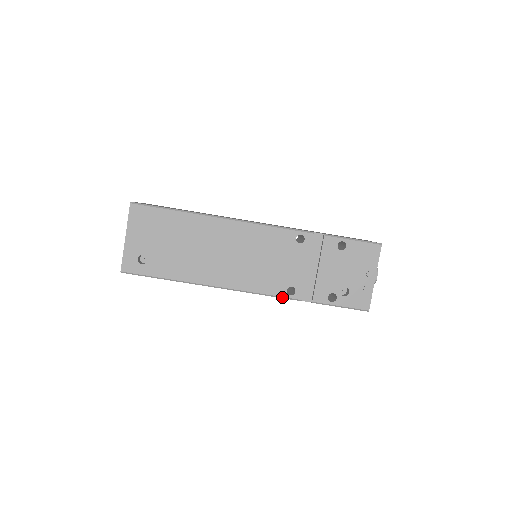
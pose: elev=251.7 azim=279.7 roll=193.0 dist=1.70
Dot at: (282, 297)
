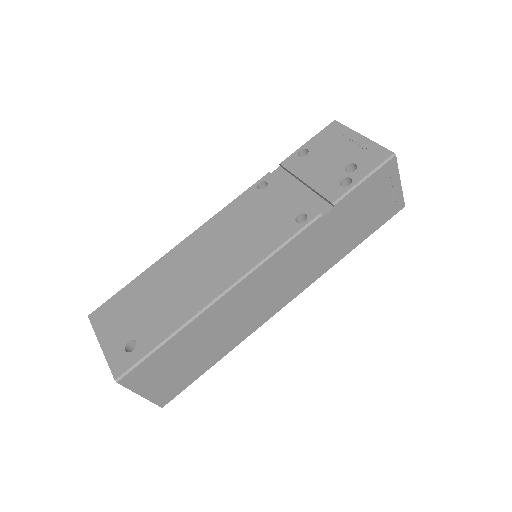
Dot at: (299, 231)
